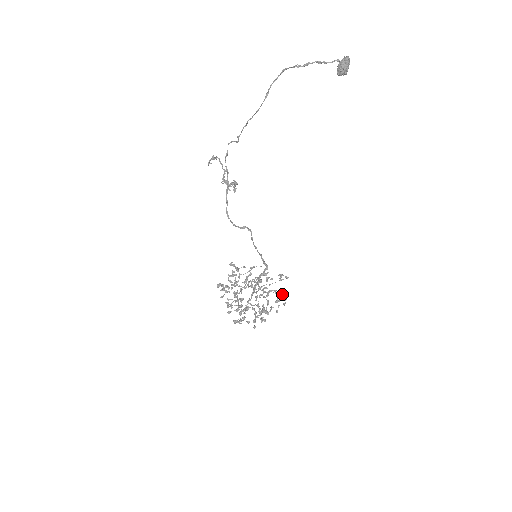
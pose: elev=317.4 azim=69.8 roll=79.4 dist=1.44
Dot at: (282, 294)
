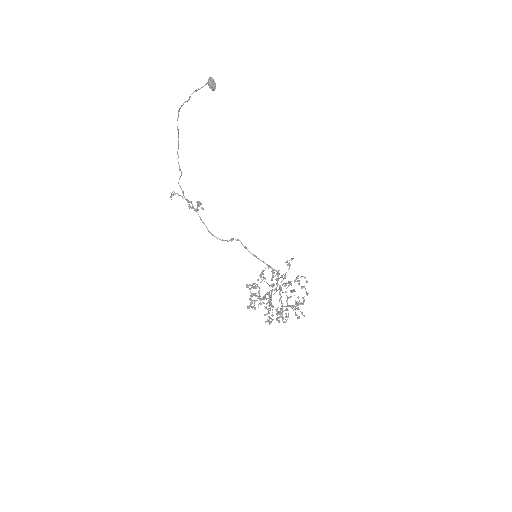
Dot at: (300, 277)
